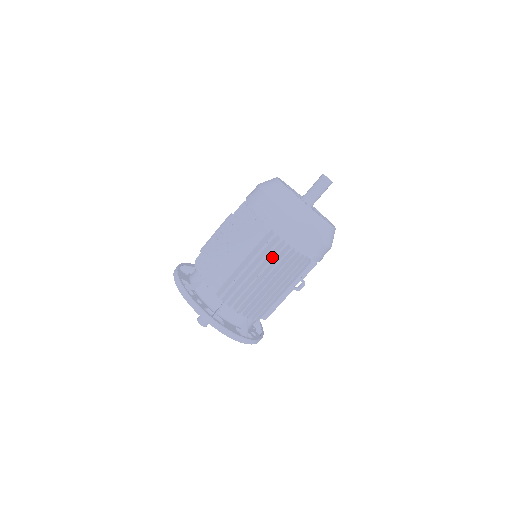
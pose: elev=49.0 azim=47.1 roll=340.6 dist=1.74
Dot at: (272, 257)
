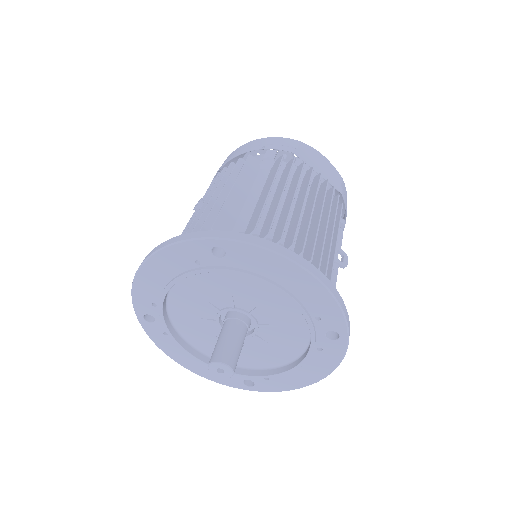
Dot at: (298, 175)
